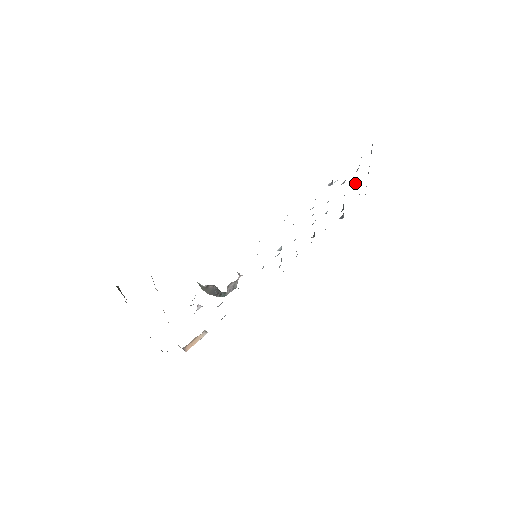
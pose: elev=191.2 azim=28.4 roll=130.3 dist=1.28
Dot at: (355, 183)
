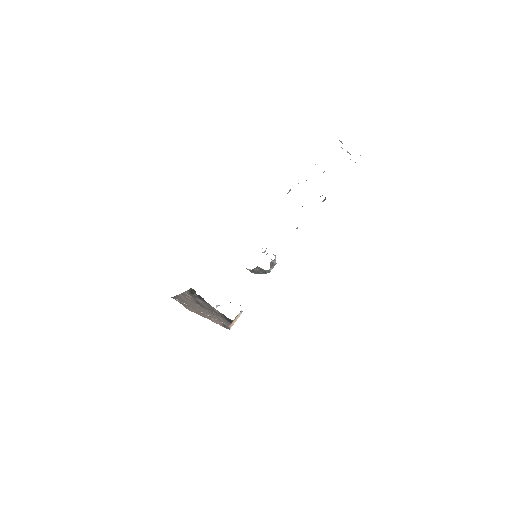
Dot at: (324, 171)
